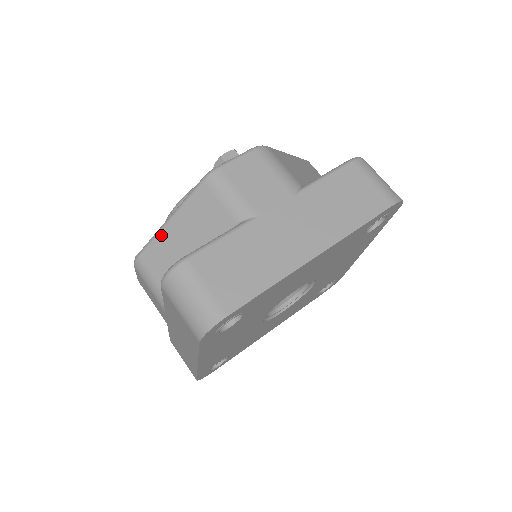
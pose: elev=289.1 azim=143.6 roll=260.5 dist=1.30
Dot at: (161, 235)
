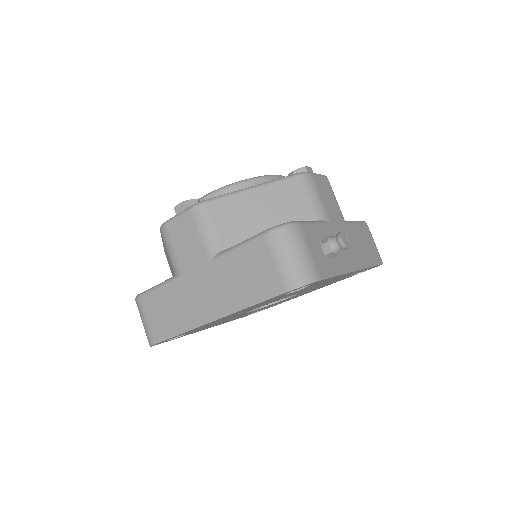
Dot at: occluded
